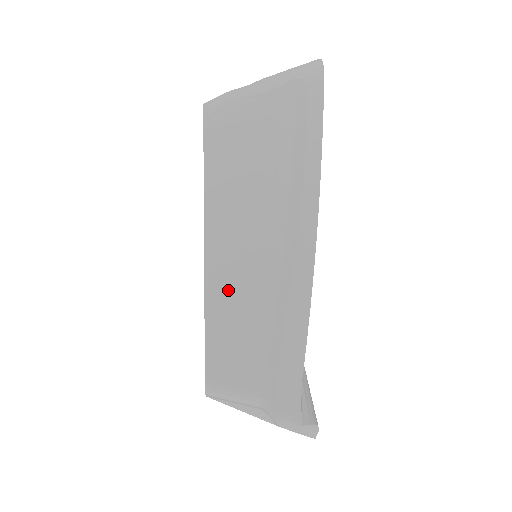
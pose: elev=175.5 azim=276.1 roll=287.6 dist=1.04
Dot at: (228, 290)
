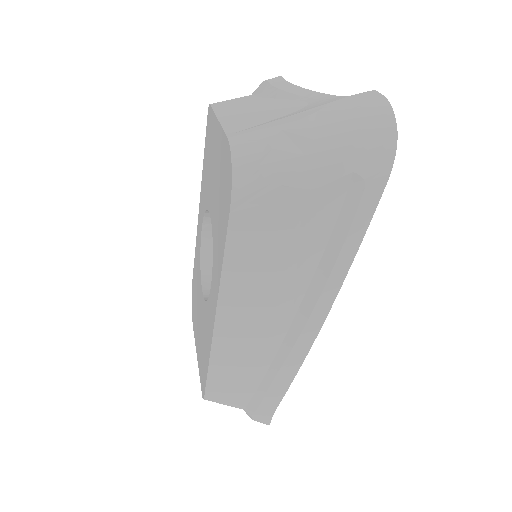
Dot at: (231, 352)
